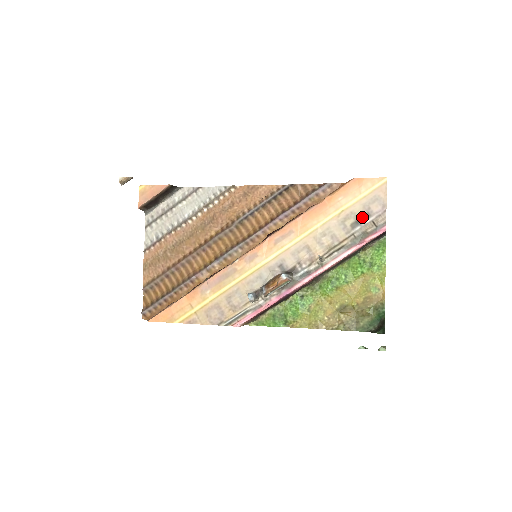
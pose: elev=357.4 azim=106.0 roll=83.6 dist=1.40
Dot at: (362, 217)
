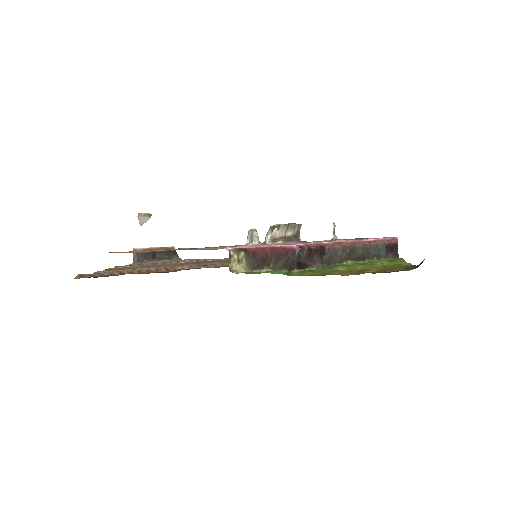
Dot at: occluded
